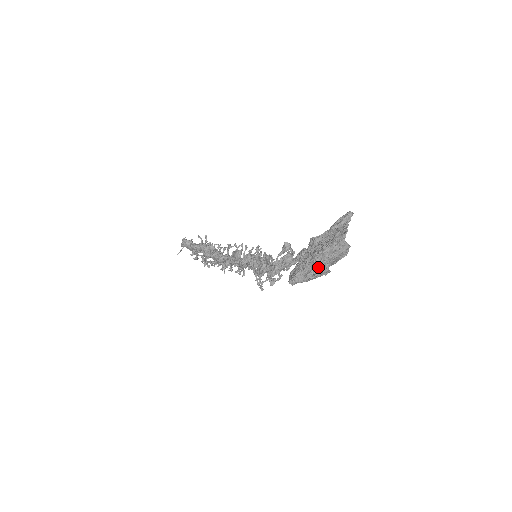
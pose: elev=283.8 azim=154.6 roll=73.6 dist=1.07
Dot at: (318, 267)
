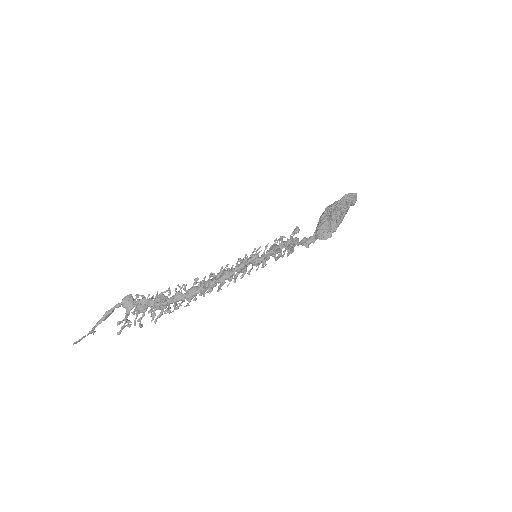
Dot at: (347, 199)
